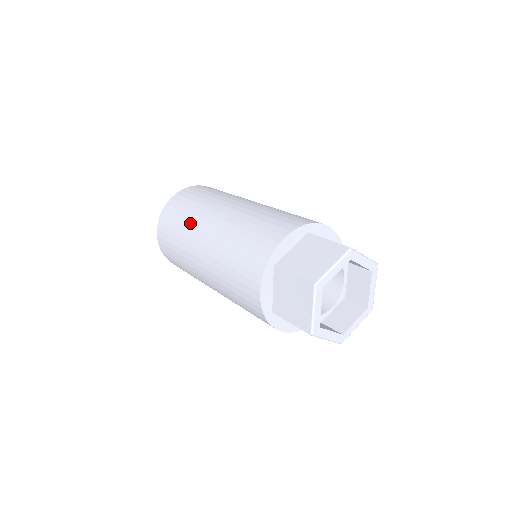
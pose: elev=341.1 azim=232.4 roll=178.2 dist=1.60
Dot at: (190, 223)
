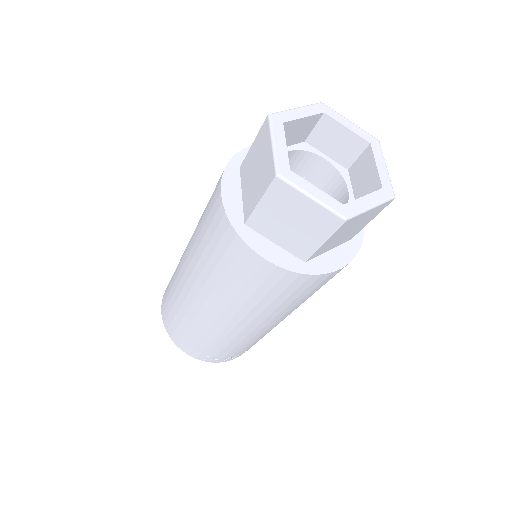
Dot at: occluded
